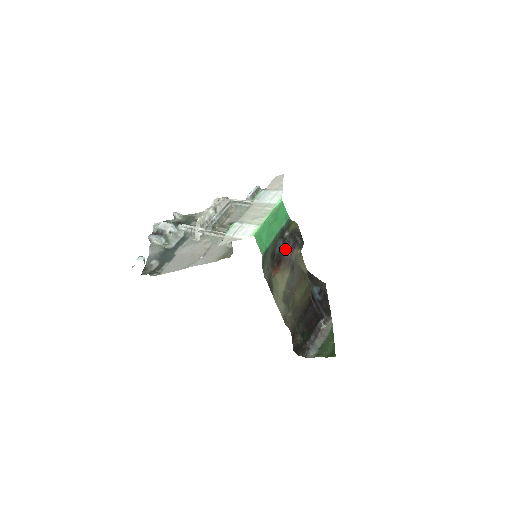
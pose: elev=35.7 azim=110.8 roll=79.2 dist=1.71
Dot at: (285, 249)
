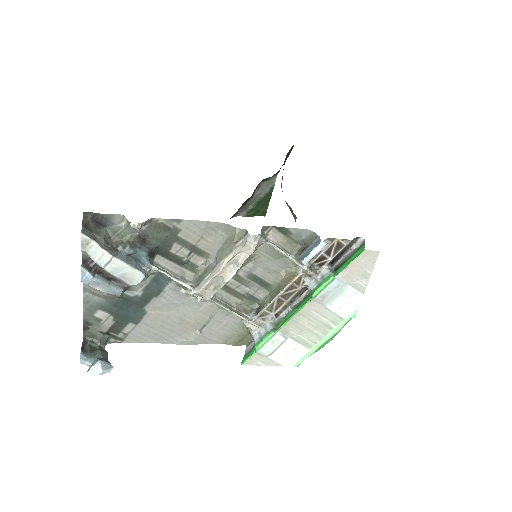
Dot at: occluded
